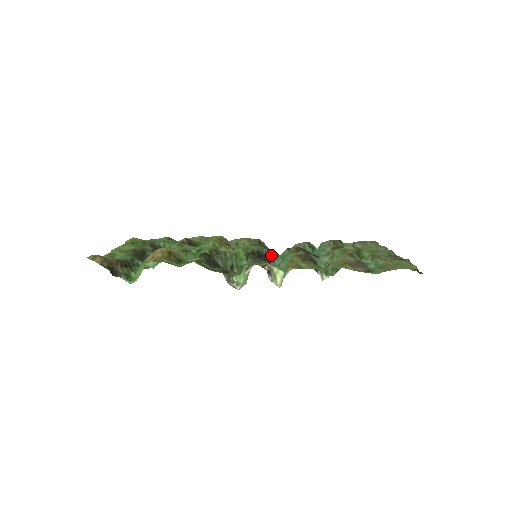
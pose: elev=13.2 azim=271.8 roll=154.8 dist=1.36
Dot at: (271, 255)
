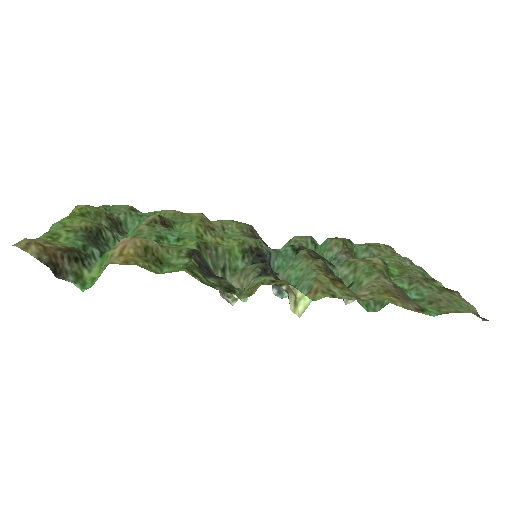
Dot at: (271, 253)
